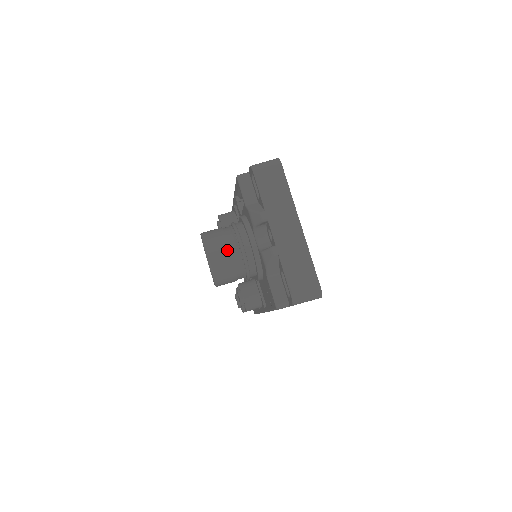
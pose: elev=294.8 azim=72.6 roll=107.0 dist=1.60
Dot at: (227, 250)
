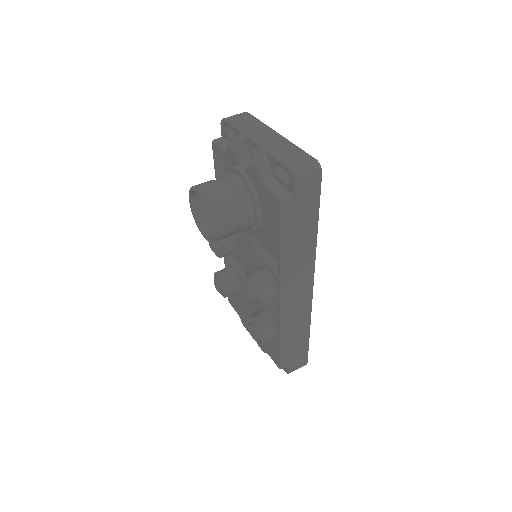
Dot at: (216, 183)
